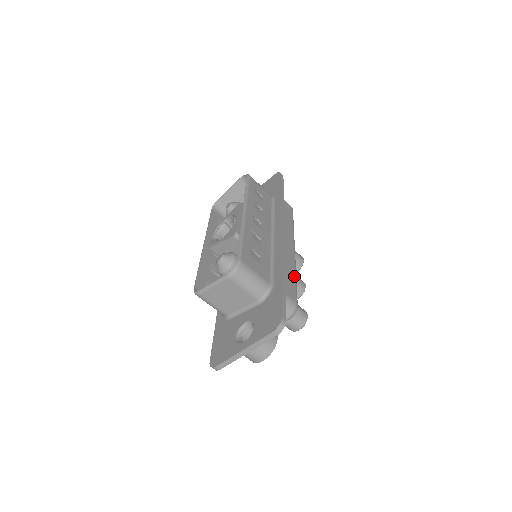
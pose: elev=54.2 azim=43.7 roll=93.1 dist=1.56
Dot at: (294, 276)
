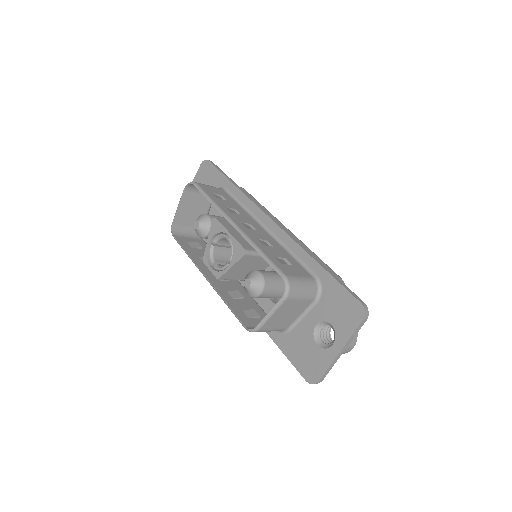
Dot at: (314, 254)
